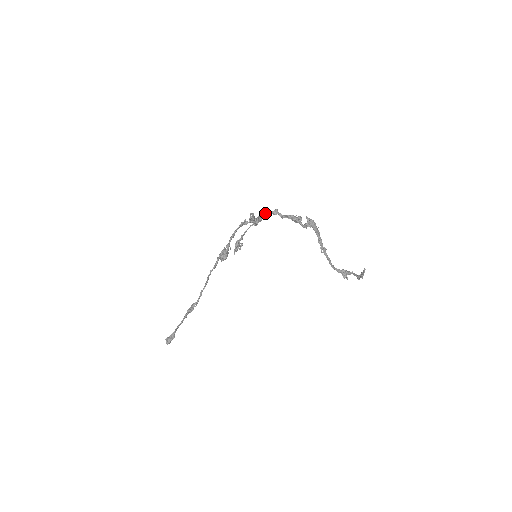
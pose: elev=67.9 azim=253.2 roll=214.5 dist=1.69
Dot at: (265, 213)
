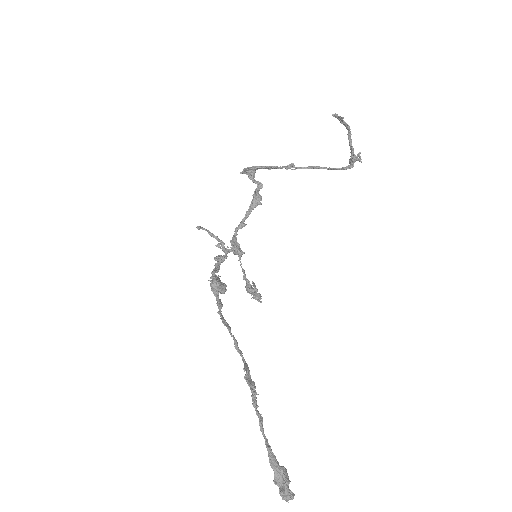
Dot at: (233, 235)
